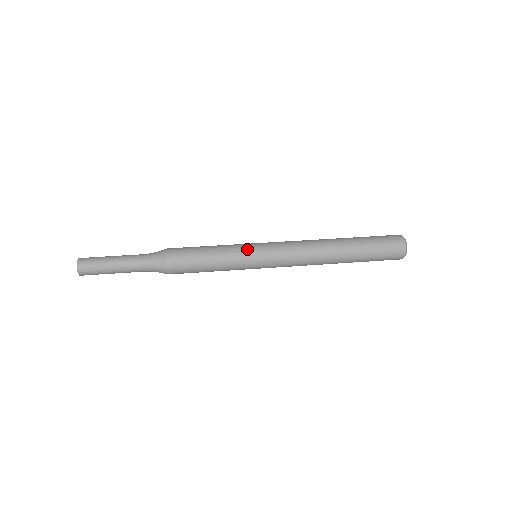
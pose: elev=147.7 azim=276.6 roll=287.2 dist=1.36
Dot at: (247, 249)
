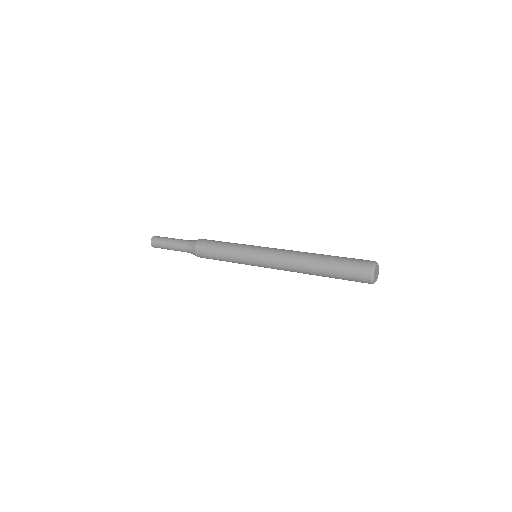
Dot at: (245, 251)
